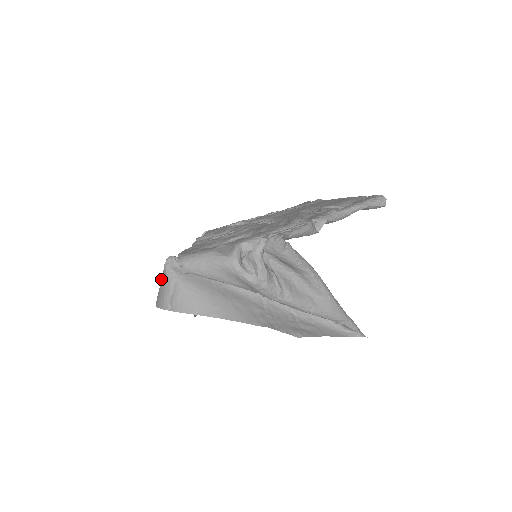
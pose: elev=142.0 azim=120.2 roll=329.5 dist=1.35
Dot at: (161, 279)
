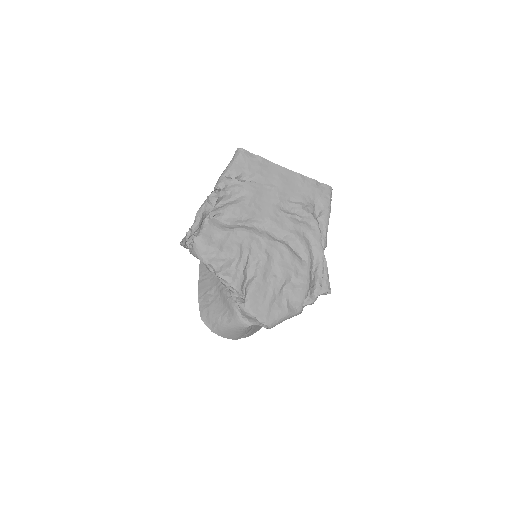
Dot at: (234, 330)
